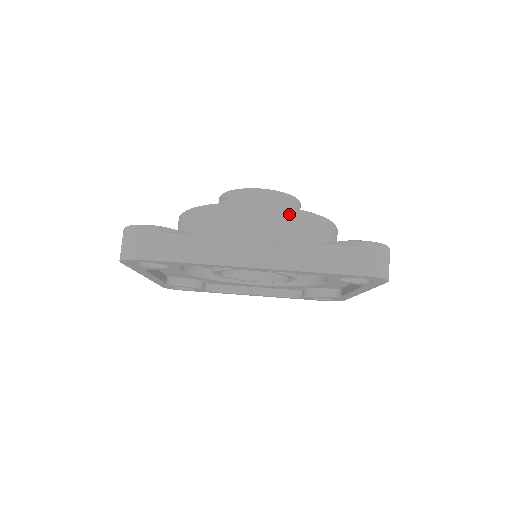
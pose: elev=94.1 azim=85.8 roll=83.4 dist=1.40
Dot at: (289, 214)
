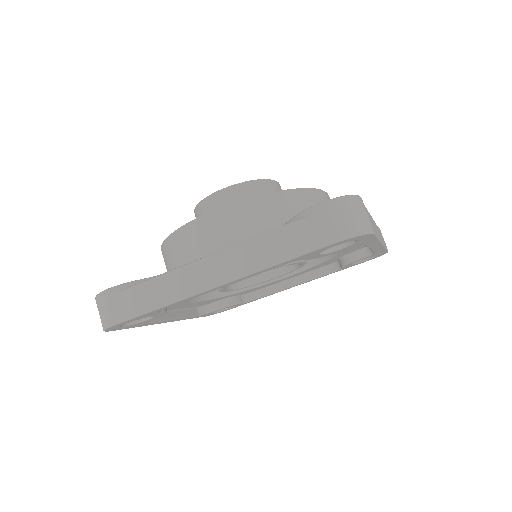
Dot at: (243, 208)
